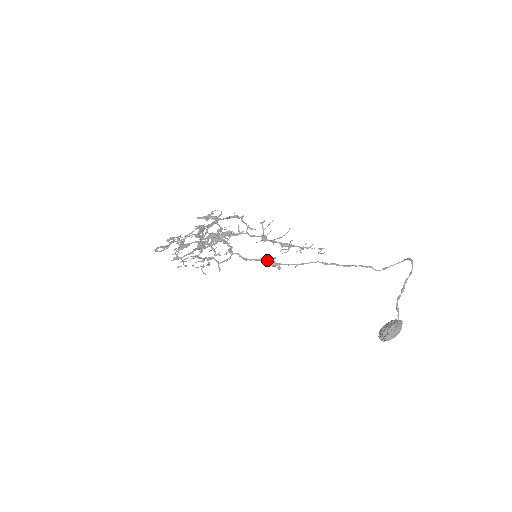
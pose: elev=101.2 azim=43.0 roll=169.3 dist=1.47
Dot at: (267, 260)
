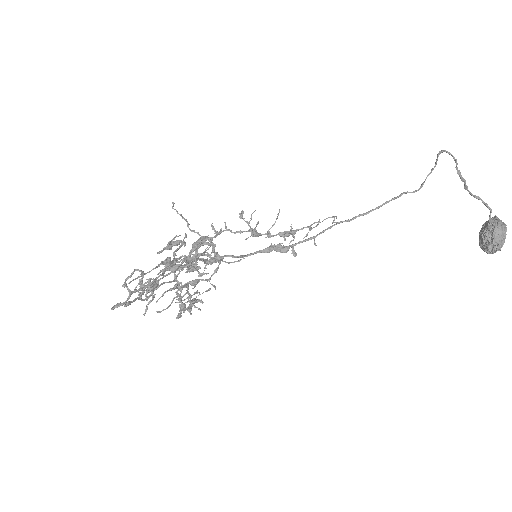
Dot at: (272, 247)
